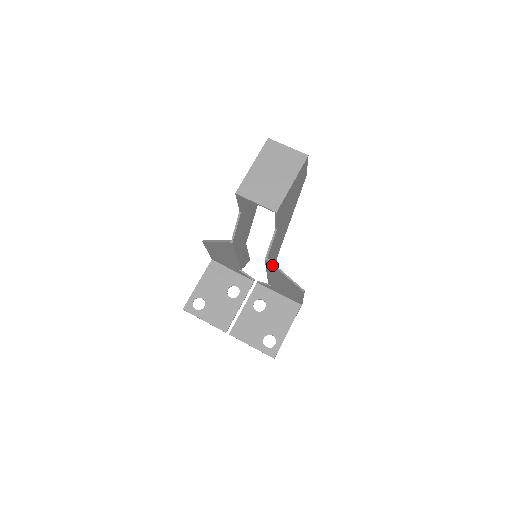
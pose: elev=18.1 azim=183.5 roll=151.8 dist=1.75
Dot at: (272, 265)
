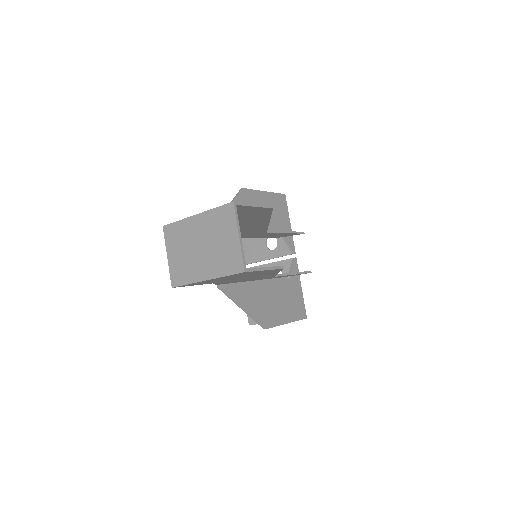
Dot at: (224, 291)
